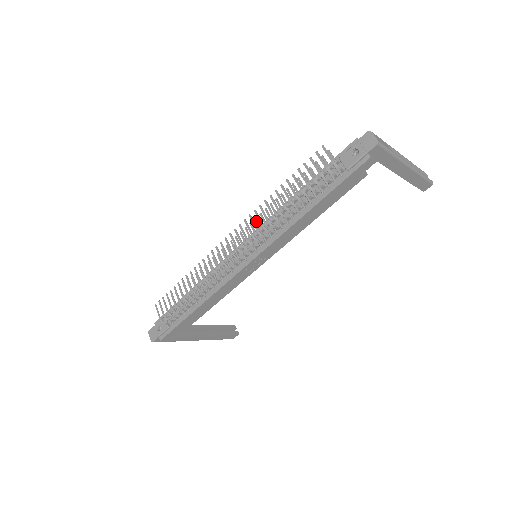
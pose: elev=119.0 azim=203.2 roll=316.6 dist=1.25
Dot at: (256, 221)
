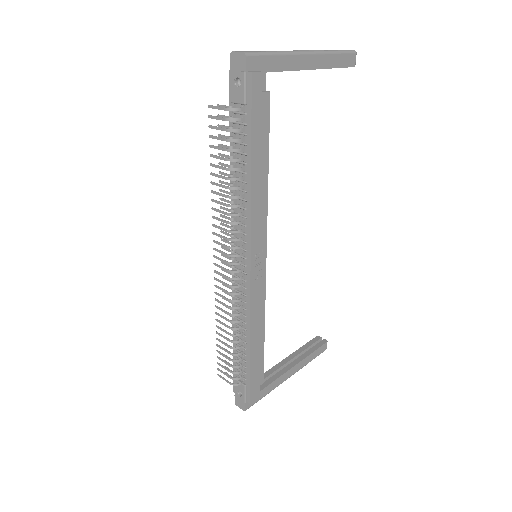
Dot at: (223, 225)
